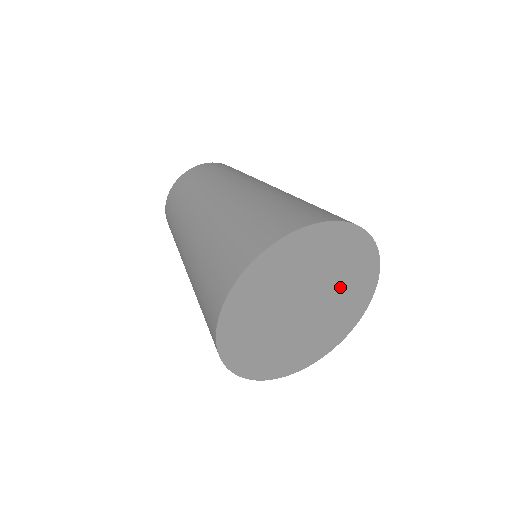
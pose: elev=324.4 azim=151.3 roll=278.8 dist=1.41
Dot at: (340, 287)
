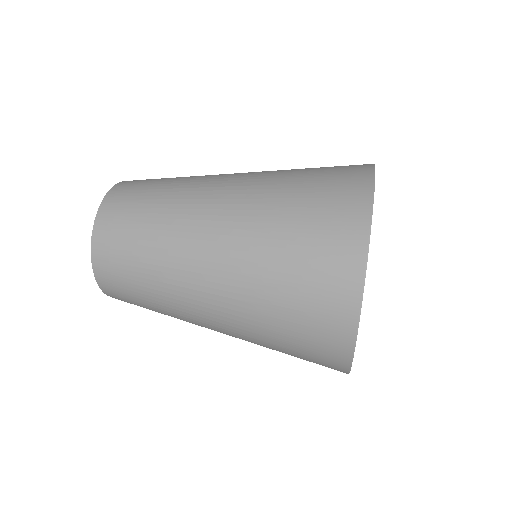
Dot at: occluded
